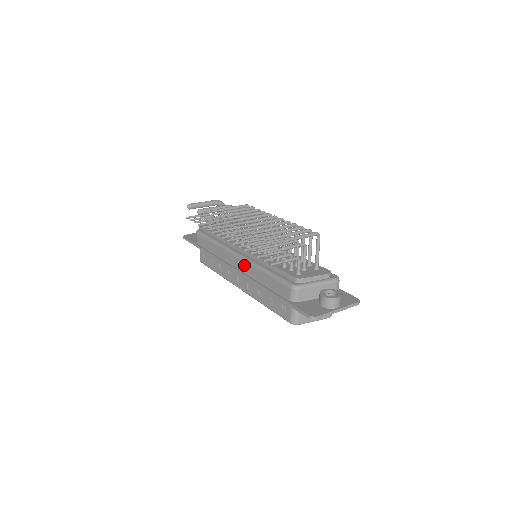
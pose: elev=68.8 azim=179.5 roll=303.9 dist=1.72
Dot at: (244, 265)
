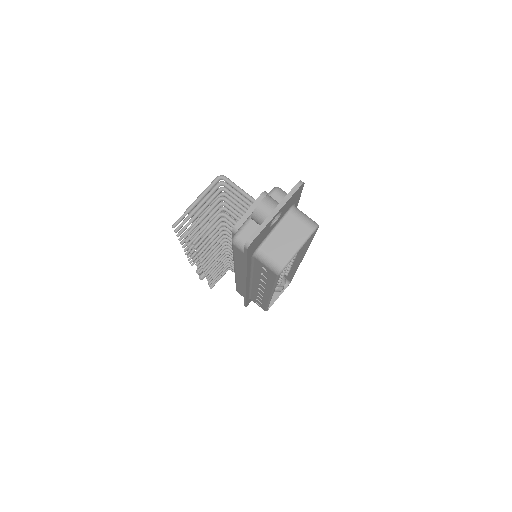
Dot at: (239, 273)
